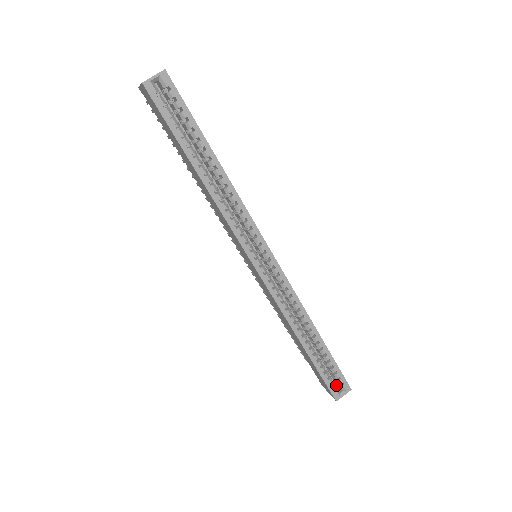
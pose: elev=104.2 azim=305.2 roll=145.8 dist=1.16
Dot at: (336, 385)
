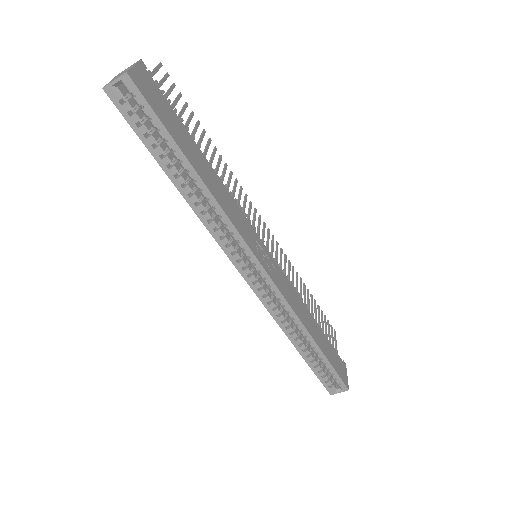
Dot at: occluded
